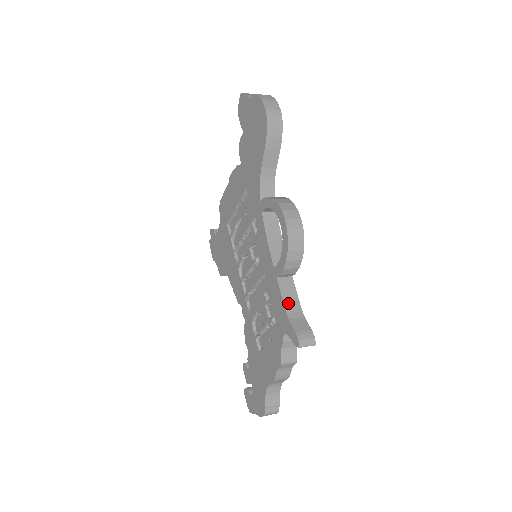
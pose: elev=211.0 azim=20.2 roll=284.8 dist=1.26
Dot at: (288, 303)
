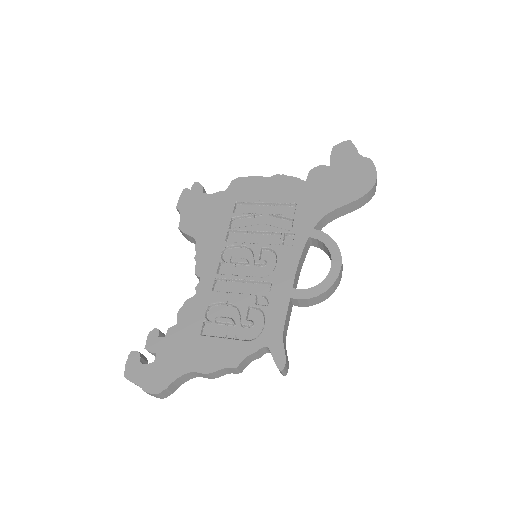
Dot at: (286, 326)
